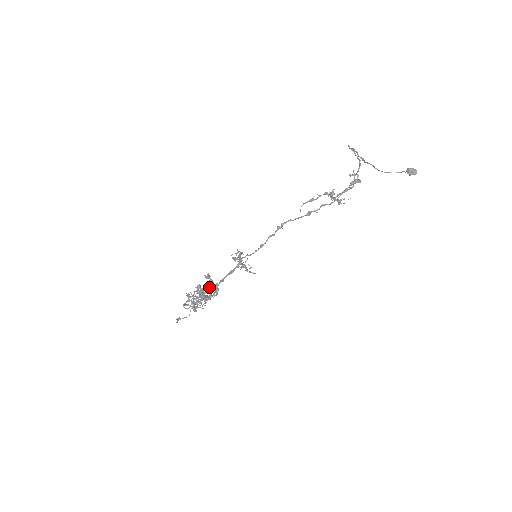
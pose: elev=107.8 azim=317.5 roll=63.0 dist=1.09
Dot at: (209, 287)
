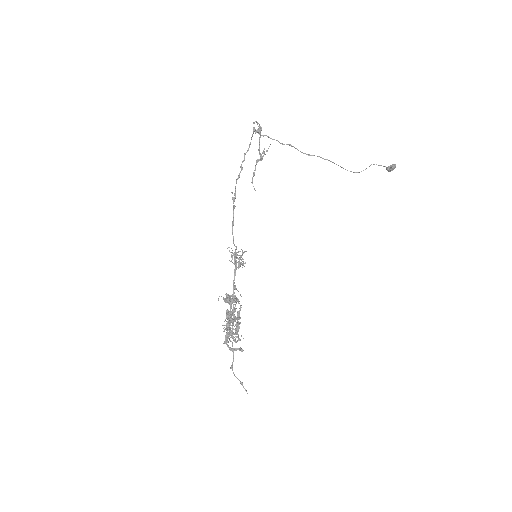
Dot at: (227, 301)
